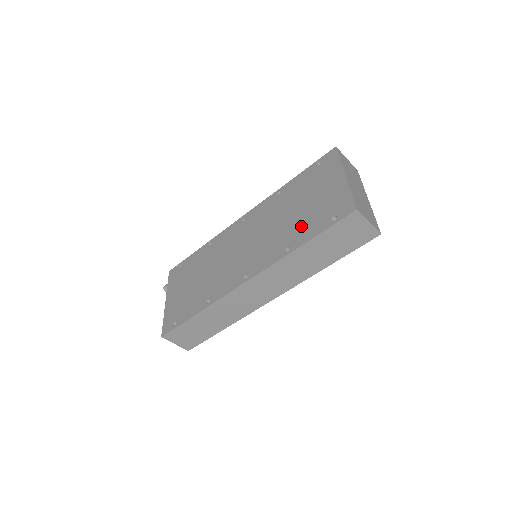
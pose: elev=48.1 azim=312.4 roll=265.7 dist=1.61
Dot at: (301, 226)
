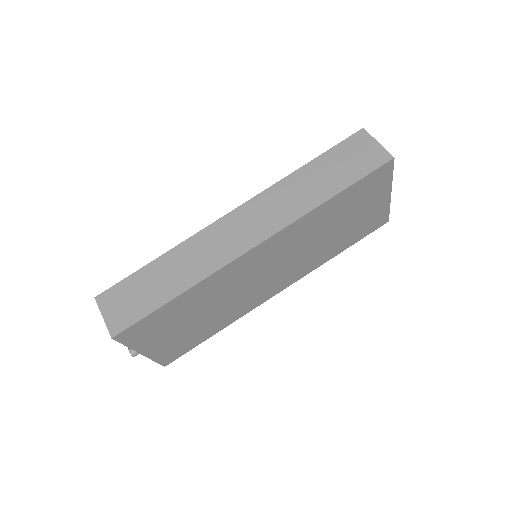
Dot at: occluded
